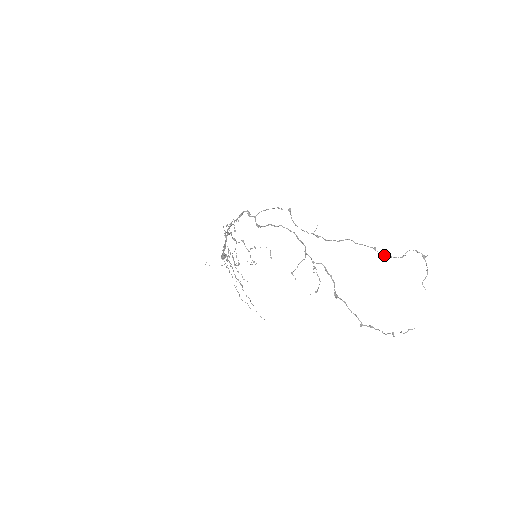
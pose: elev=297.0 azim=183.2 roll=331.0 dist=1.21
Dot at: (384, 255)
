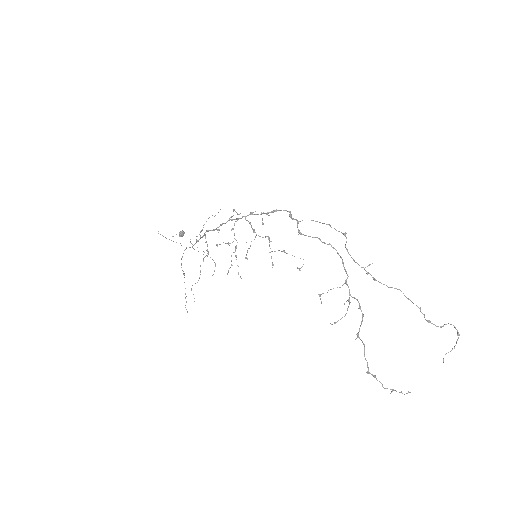
Dot at: occluded
